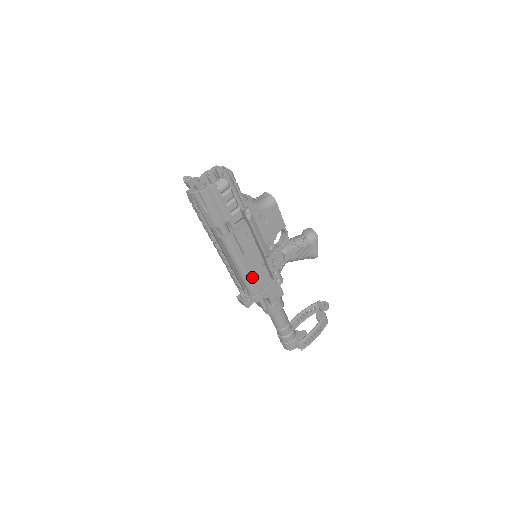
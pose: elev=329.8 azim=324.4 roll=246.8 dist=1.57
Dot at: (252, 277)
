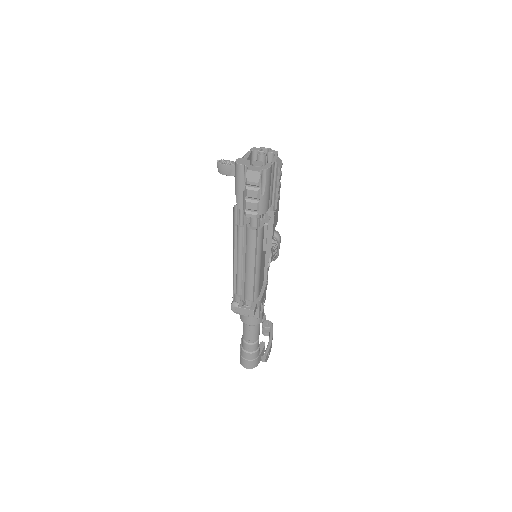
Dot at: (260, 278)
